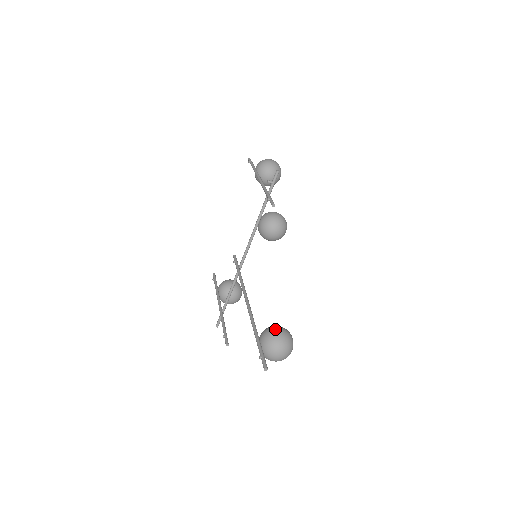
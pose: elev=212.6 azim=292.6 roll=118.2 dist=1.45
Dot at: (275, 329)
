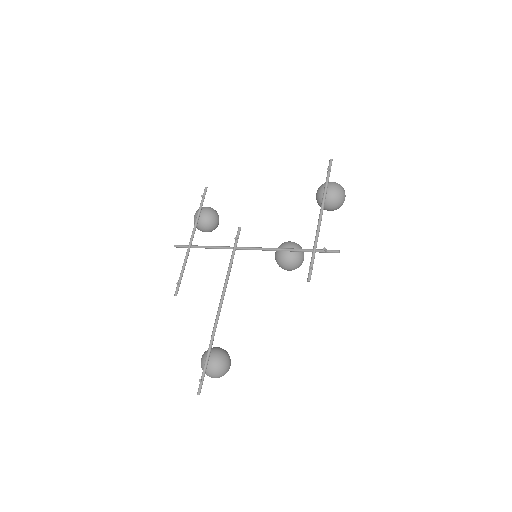
Dot at: (225, 363)
